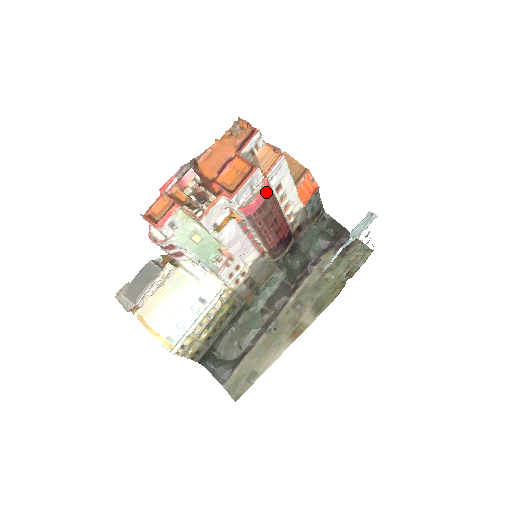
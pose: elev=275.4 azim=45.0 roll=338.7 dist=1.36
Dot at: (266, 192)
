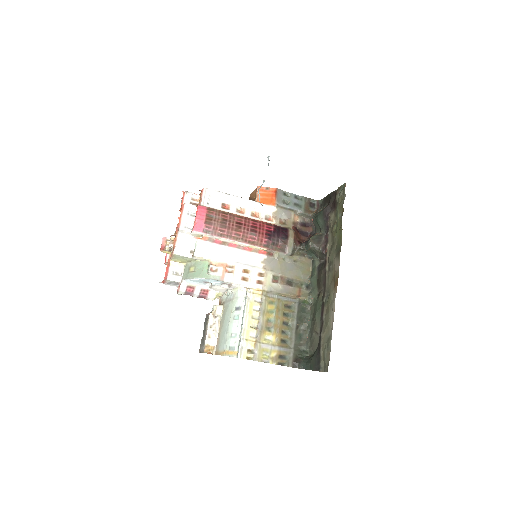
Dot at: (203, 211)
